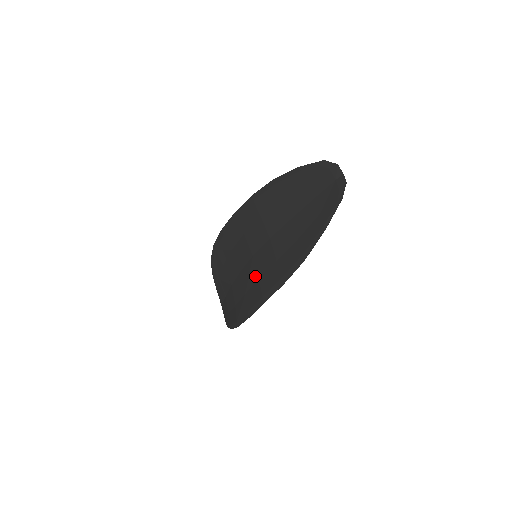
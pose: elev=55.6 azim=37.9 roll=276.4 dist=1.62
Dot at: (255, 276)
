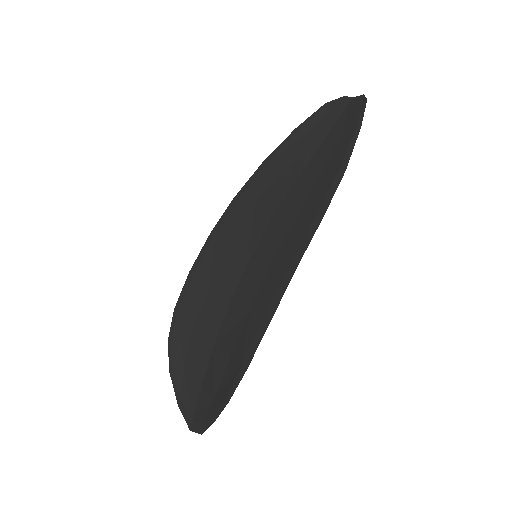
Dot at: (264, 266)
